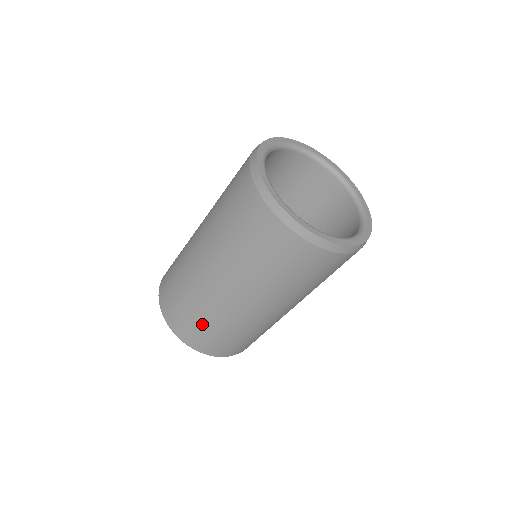
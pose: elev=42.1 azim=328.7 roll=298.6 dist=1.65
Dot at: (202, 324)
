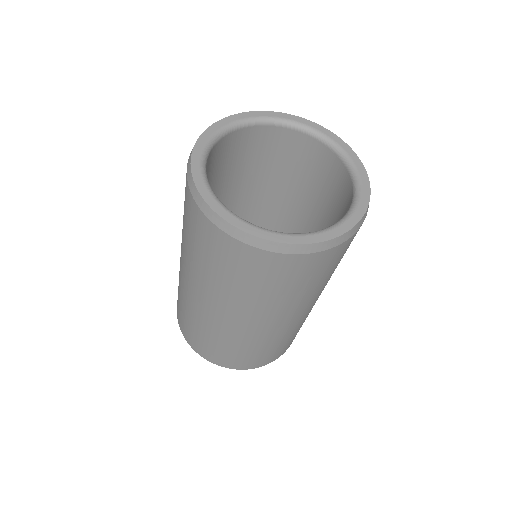
Dot at: (240, 352)
